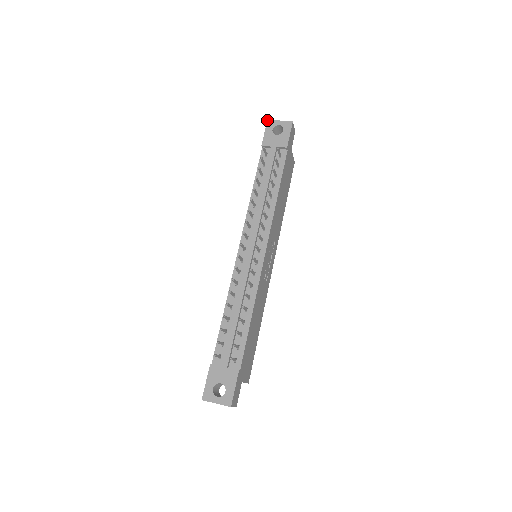
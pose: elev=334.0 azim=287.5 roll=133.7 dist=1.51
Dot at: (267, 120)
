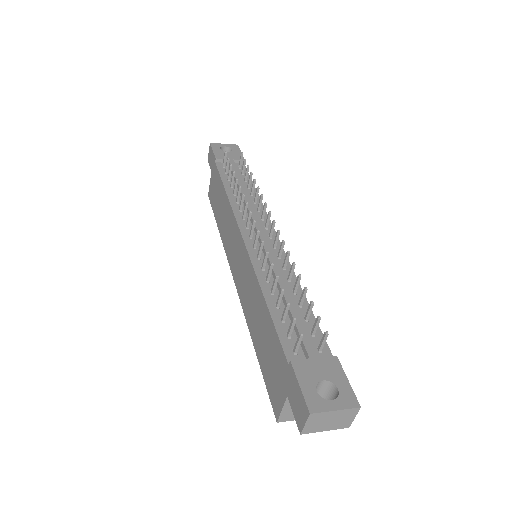
Dot at: (210, 143)
